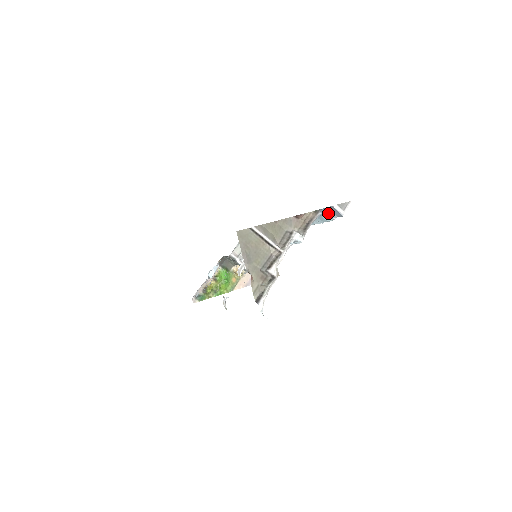
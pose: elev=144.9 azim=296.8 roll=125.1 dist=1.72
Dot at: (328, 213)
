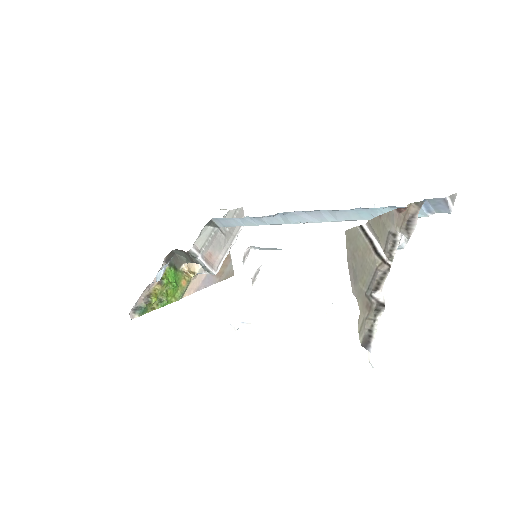
Dot at: (425, 207)
